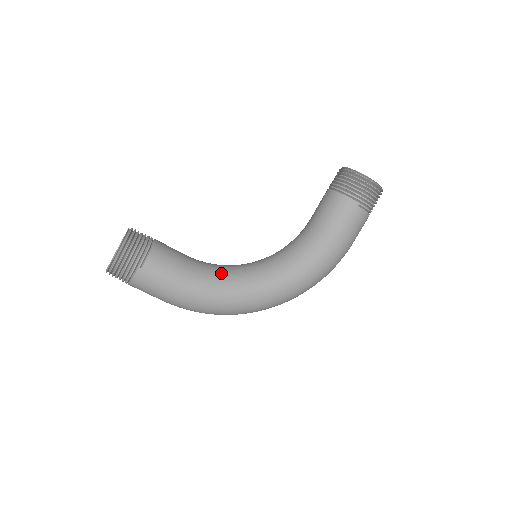
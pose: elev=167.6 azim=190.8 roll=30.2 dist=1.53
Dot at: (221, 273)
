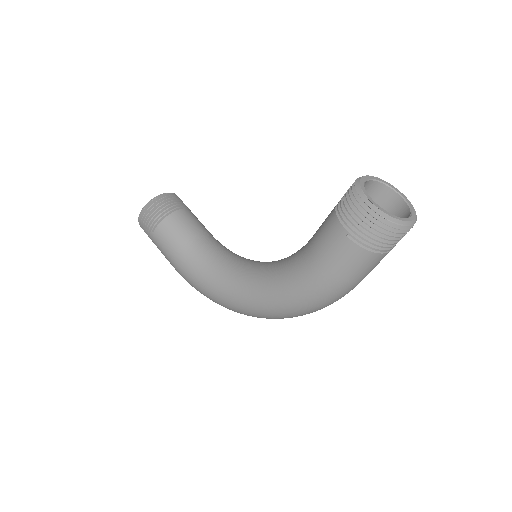
Dot at: (214, 261)
